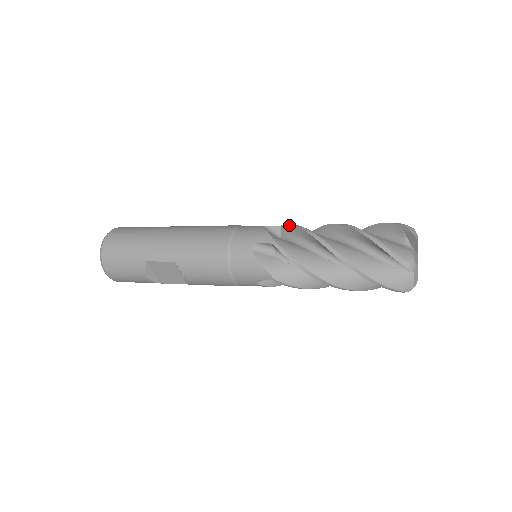
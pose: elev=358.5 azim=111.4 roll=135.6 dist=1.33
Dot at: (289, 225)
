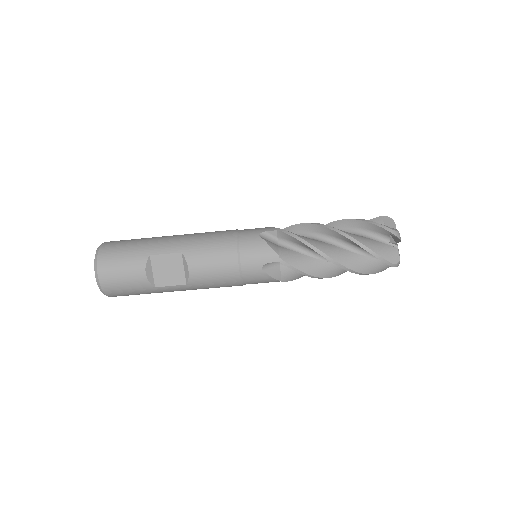
Dot at: (286, 228)
